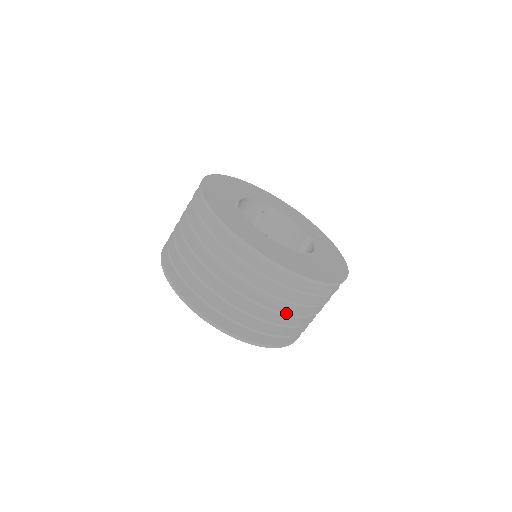
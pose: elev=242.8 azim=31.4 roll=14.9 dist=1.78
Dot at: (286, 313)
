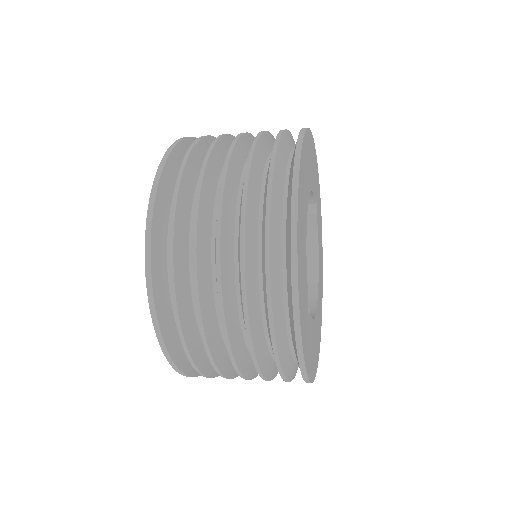
Dot at: occluded
